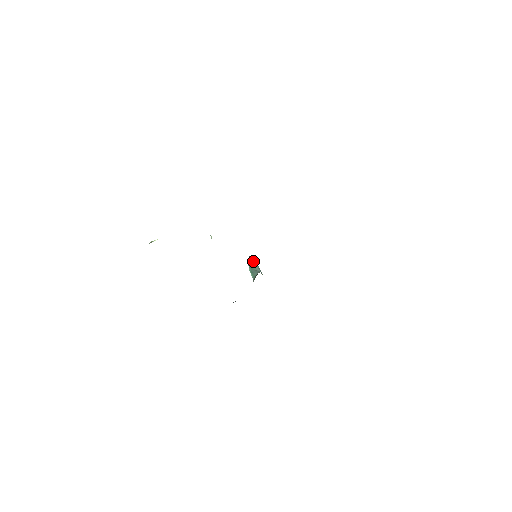
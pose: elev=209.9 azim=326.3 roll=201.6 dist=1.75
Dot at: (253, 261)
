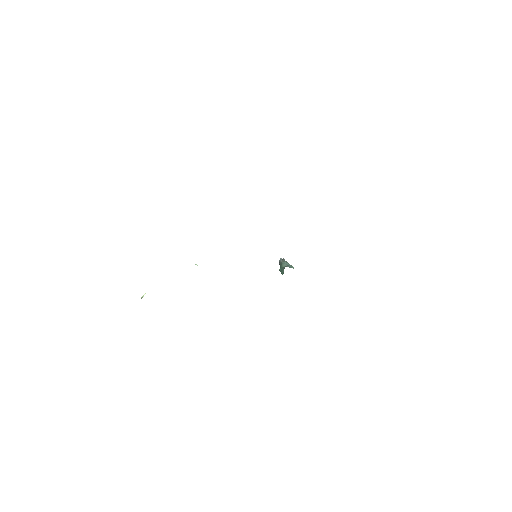
Dot at: (281, 261)
